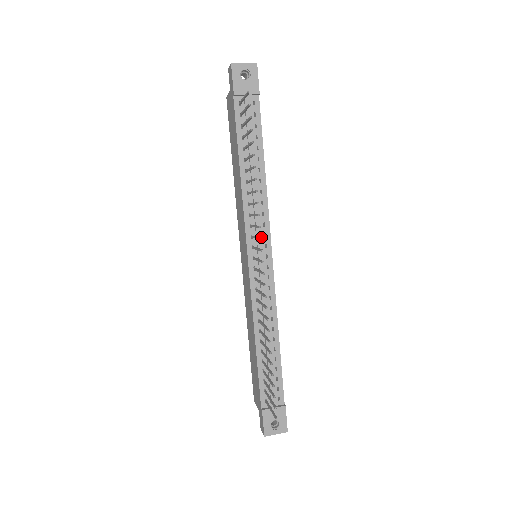
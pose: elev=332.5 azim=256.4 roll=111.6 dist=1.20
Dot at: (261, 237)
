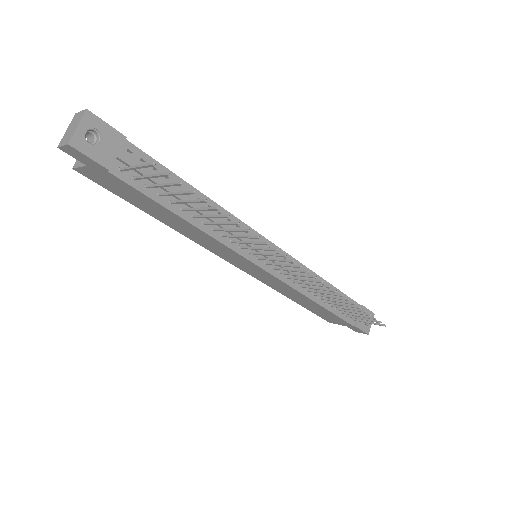
Dot at: occluded
